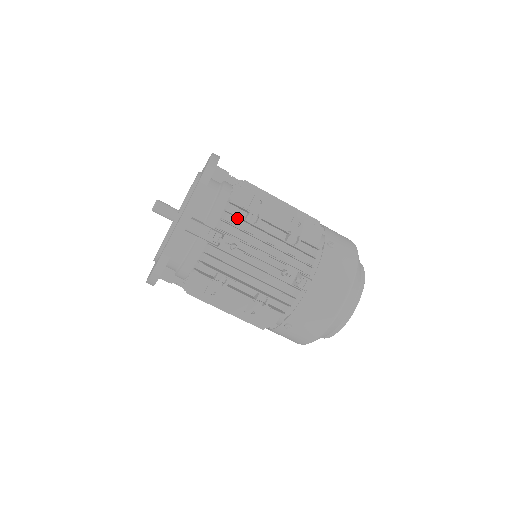
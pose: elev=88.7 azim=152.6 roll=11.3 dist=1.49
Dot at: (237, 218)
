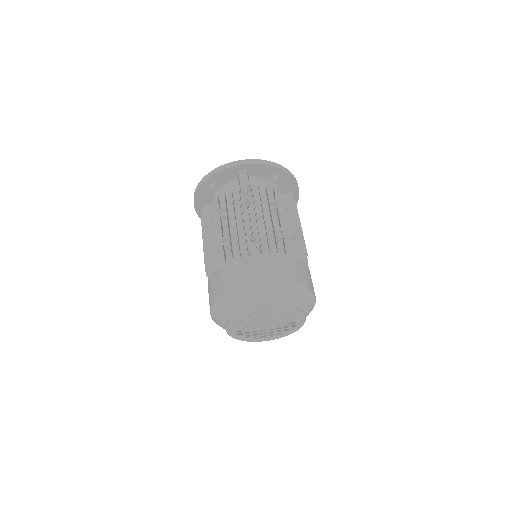
Dot at: (267, 199)
